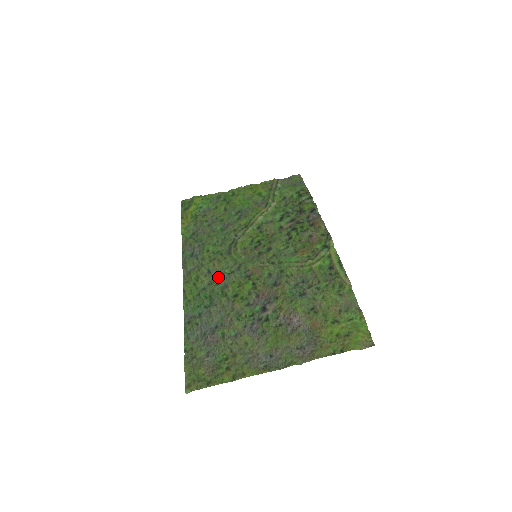
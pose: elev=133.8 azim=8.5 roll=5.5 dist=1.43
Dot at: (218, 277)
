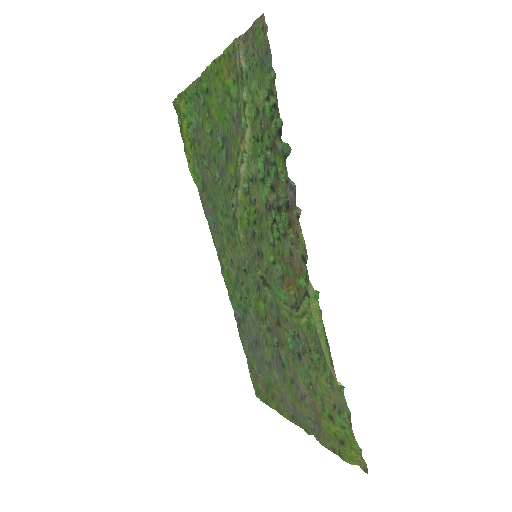
Dot at: (239, 273)
